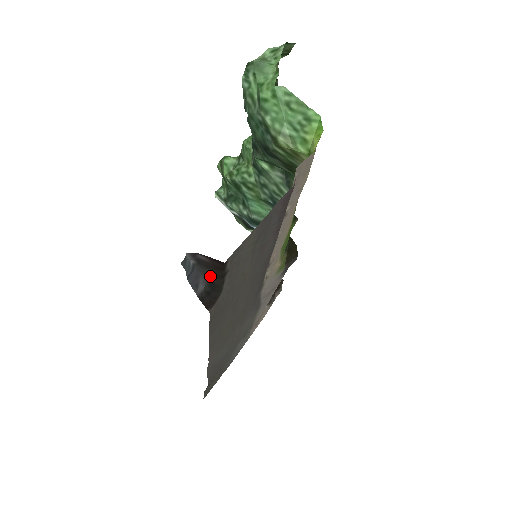
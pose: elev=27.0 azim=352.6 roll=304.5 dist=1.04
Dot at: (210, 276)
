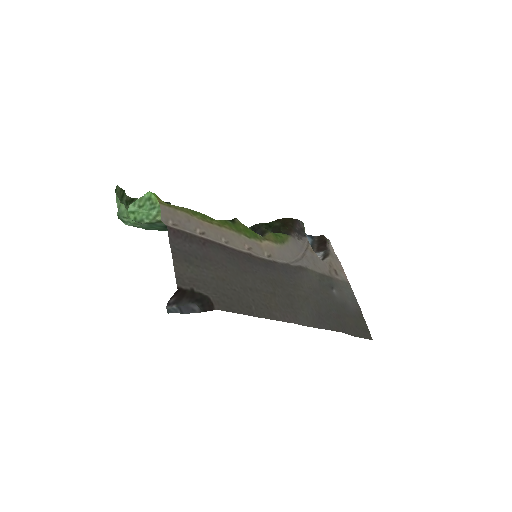
Dot at: (191, 300)
